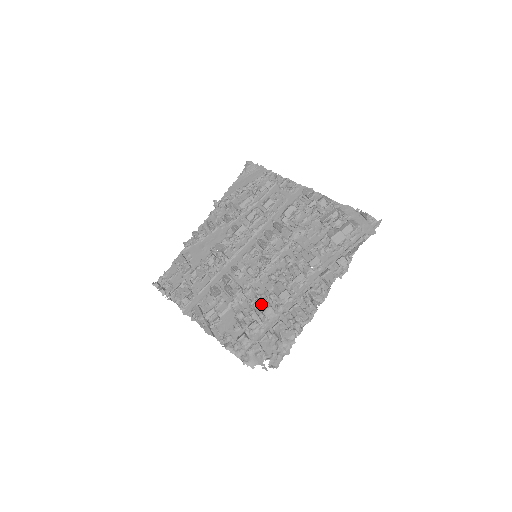
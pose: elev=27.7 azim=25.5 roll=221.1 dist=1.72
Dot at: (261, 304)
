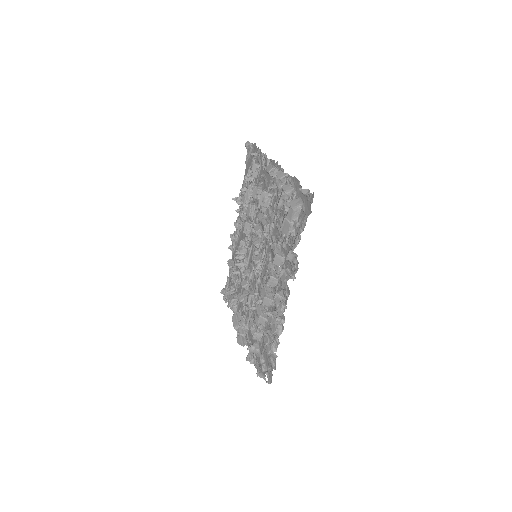
Dot at: occluded
